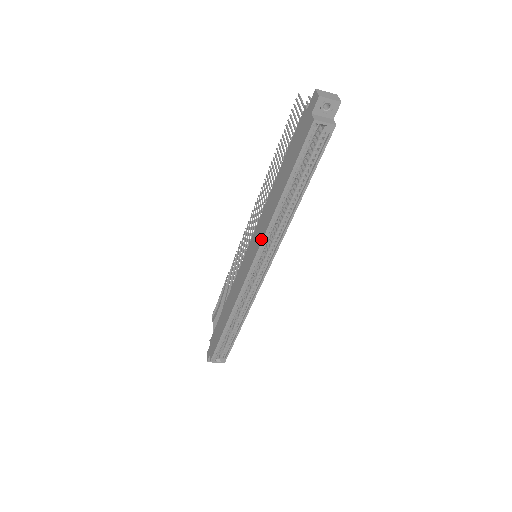
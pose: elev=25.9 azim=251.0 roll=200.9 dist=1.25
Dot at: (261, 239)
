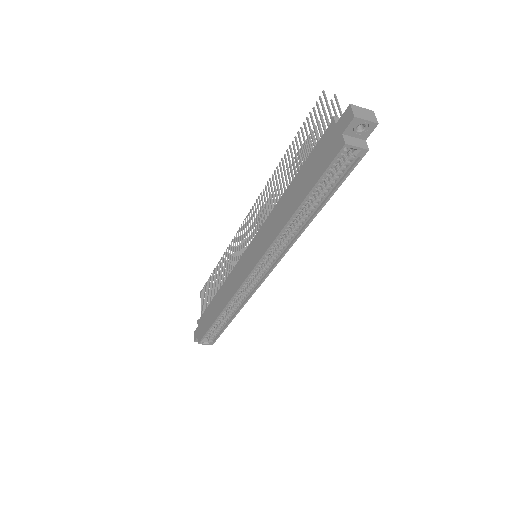
Dot at: (266, 248)
